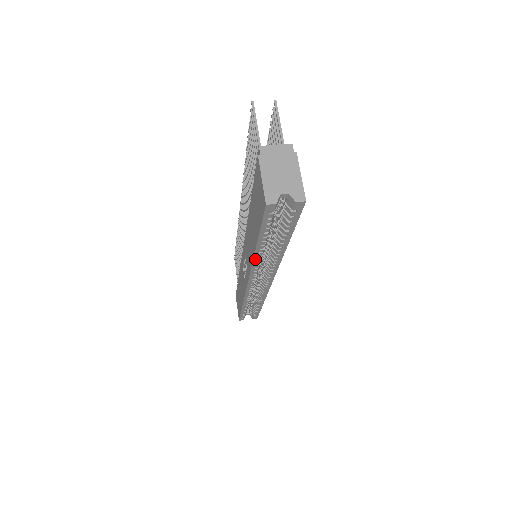
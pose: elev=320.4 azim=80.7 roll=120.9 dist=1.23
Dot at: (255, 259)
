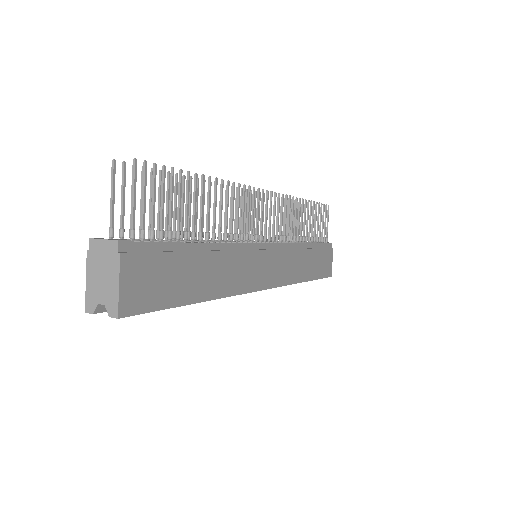
Dot at: occluded
